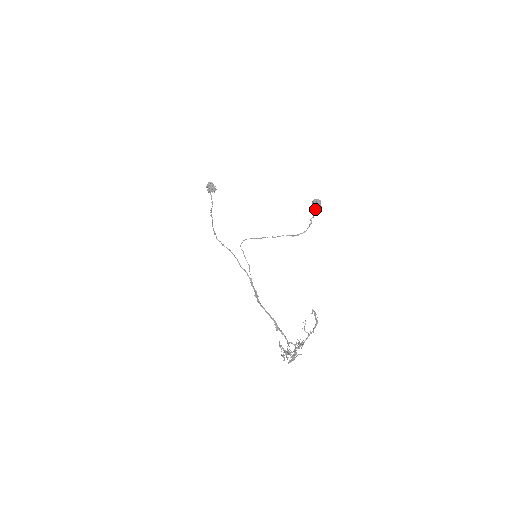
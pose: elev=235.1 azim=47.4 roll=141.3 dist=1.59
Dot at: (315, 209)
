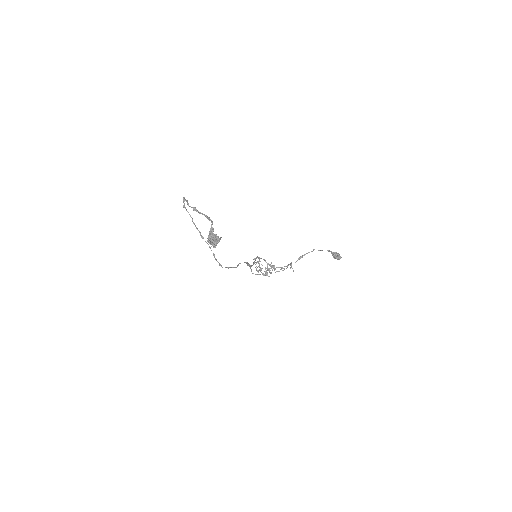
Dot at: (332, 254)
